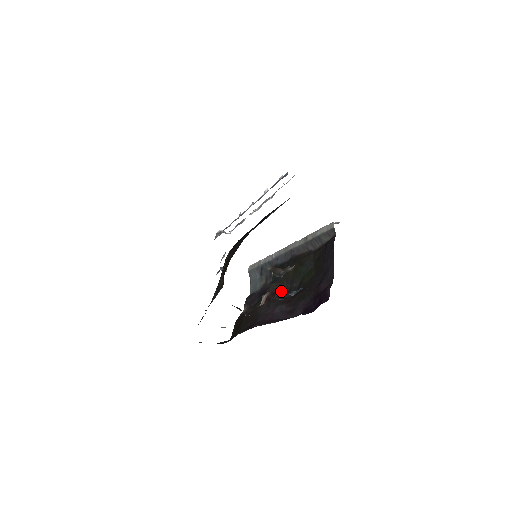
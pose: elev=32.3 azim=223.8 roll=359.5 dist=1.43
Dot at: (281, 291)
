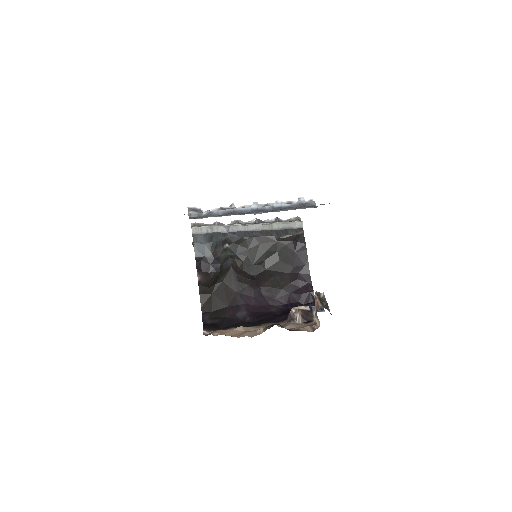
Dot at: (312, 312)
